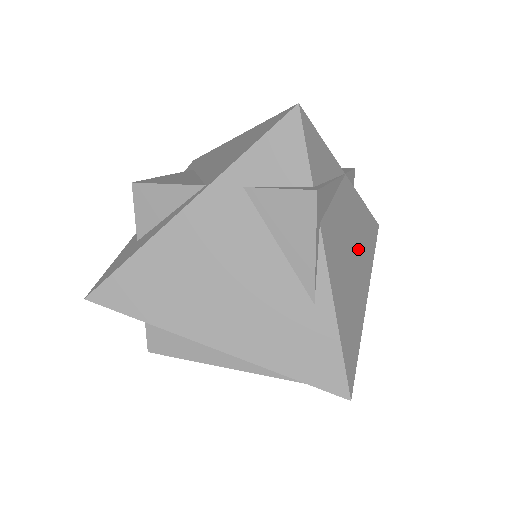
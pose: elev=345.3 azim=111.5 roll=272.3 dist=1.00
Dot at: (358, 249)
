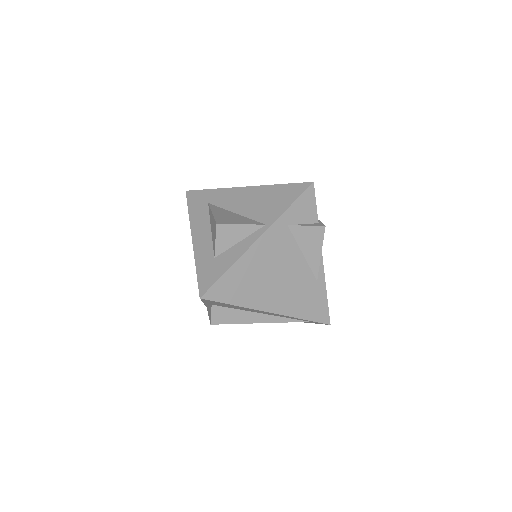
Dot at: occluded
